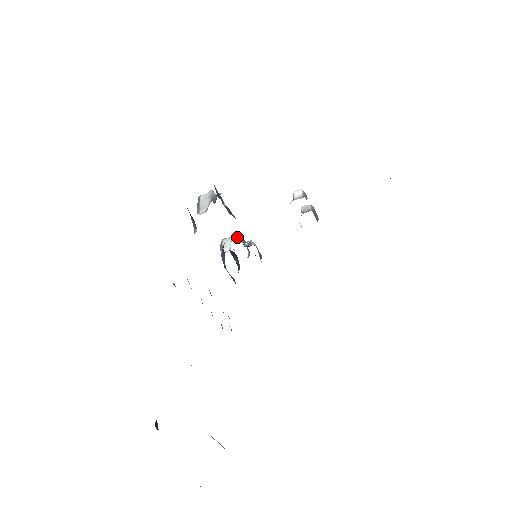
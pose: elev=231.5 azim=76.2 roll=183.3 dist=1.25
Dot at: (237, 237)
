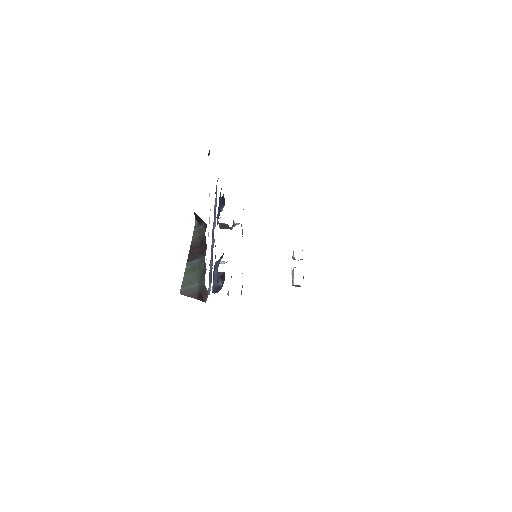
Dot at: occluded
